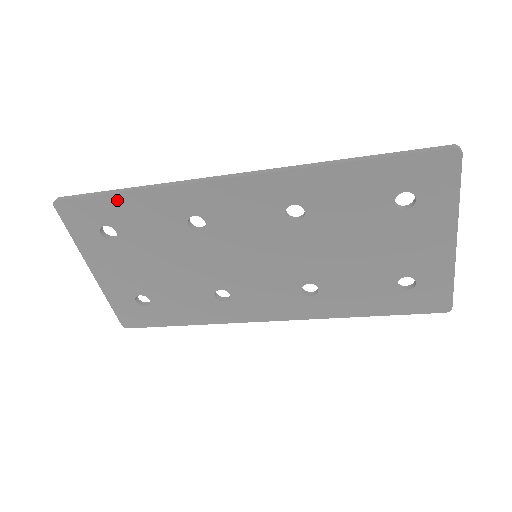
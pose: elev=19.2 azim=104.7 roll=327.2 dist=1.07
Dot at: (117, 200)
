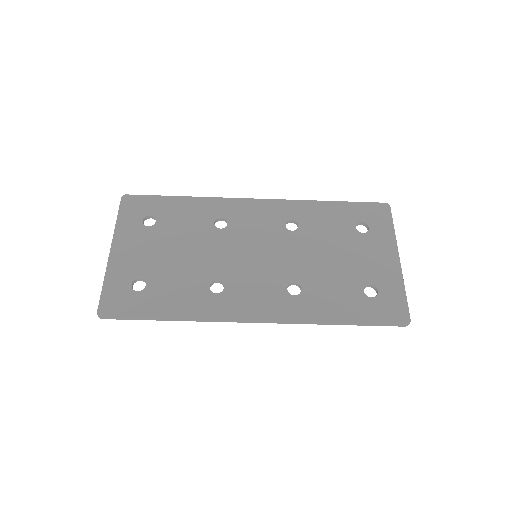
Dot at: (171, 200)
